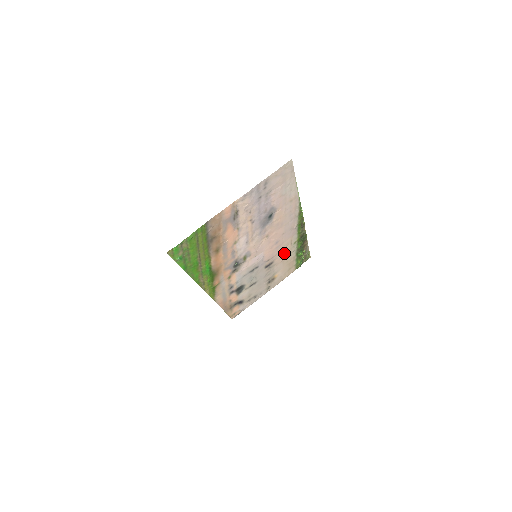
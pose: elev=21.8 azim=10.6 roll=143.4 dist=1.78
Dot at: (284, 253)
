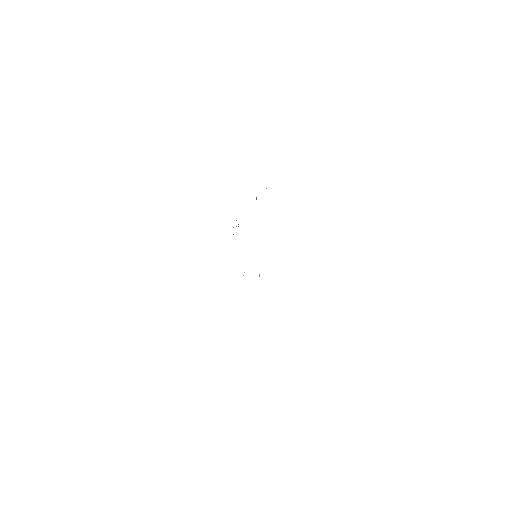
Dot at: occluded
